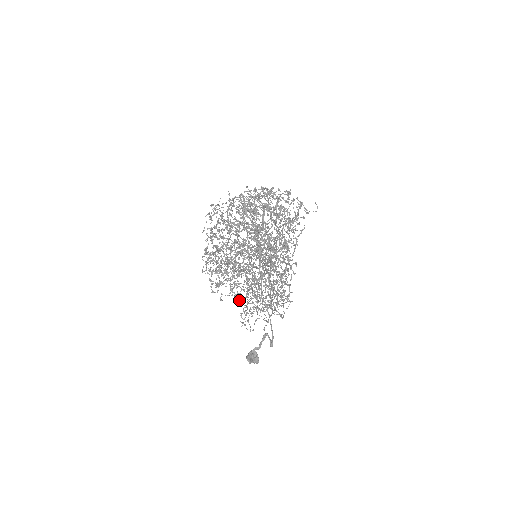
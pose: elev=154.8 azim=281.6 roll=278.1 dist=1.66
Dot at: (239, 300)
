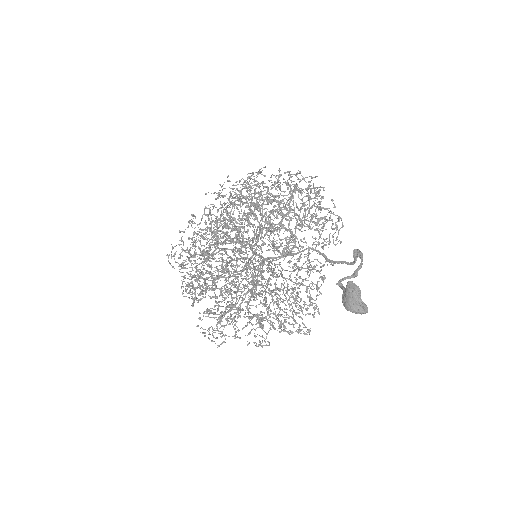
Dot at: occluded
